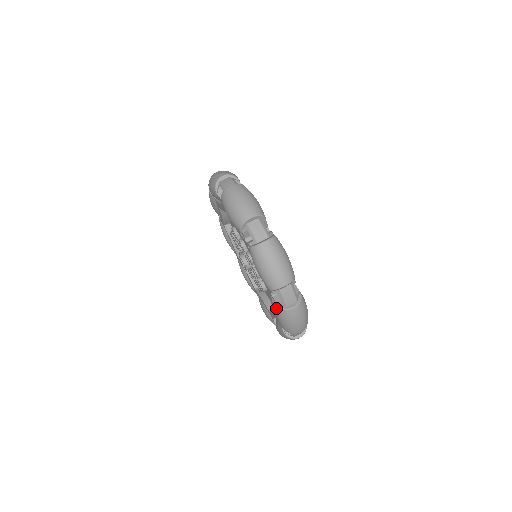
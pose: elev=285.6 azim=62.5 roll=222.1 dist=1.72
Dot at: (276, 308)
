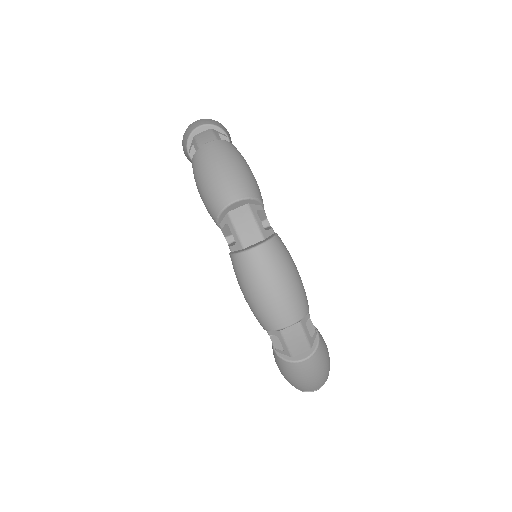
Dot at: occluded
